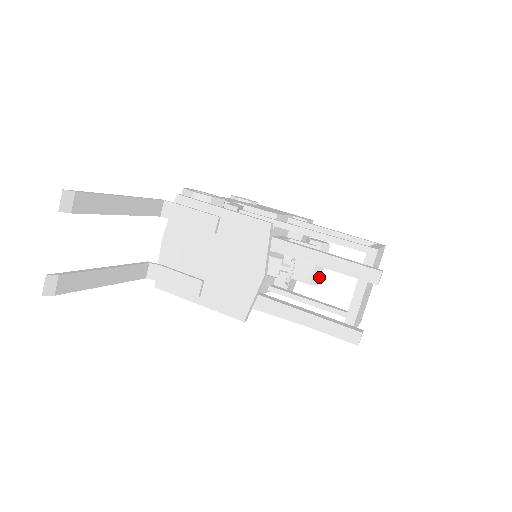
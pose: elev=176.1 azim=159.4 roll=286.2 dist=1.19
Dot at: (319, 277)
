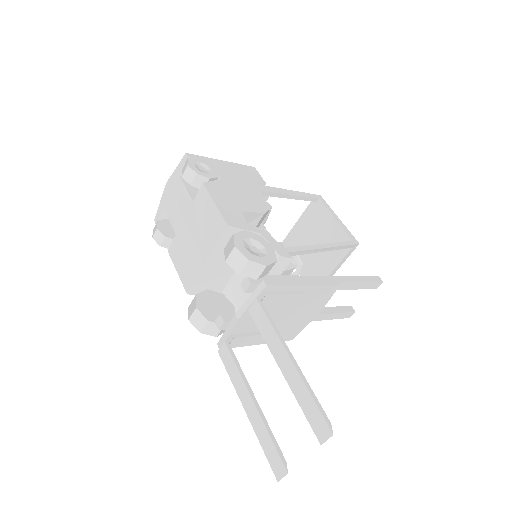
Dot at: occluded
